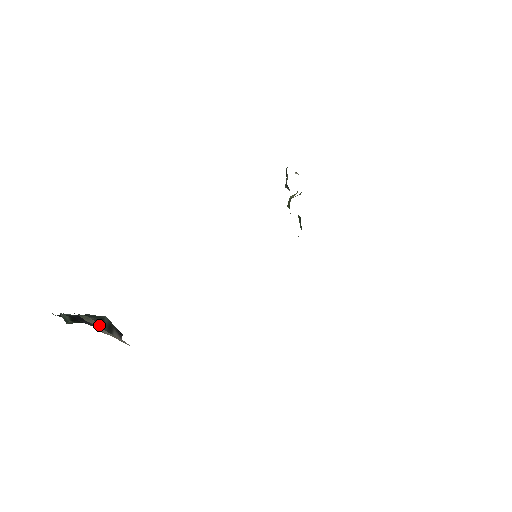
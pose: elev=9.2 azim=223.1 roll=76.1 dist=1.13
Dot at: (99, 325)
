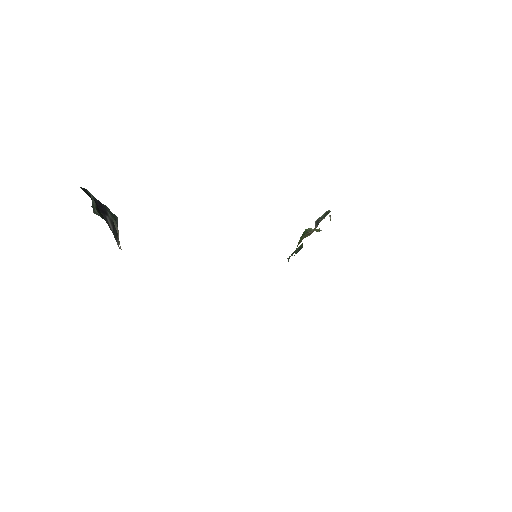
Dot at: (113, 227)
